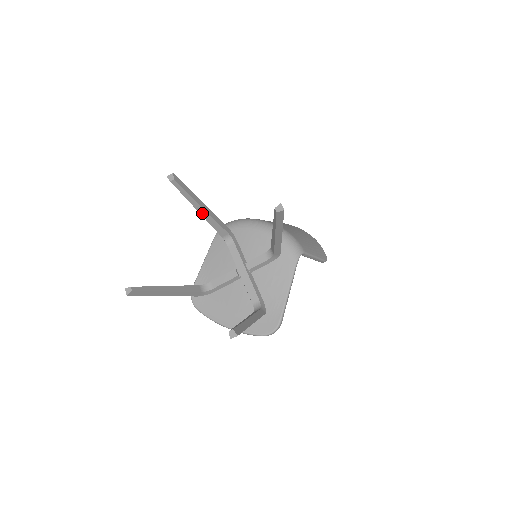
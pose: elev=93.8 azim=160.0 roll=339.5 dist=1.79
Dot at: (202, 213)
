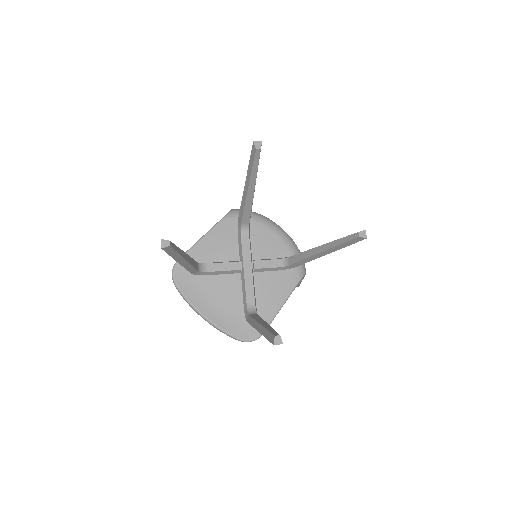
Dot at: (249, 193)
